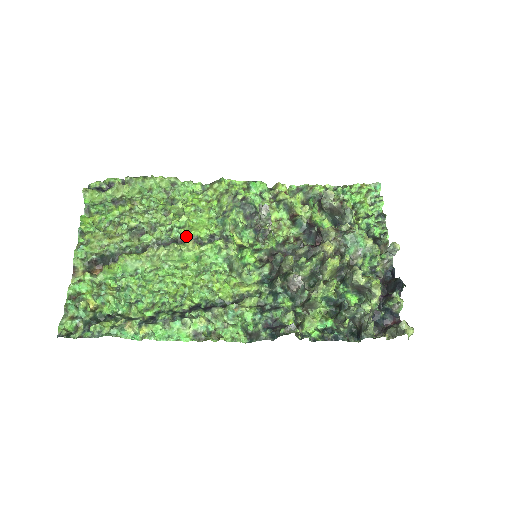
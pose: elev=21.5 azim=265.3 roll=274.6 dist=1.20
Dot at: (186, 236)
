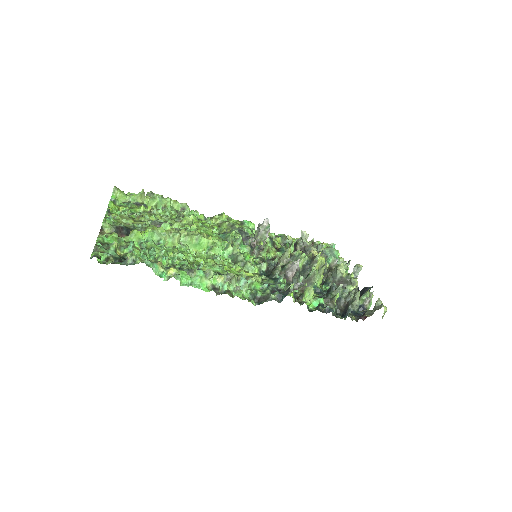
Dot at: occluded
